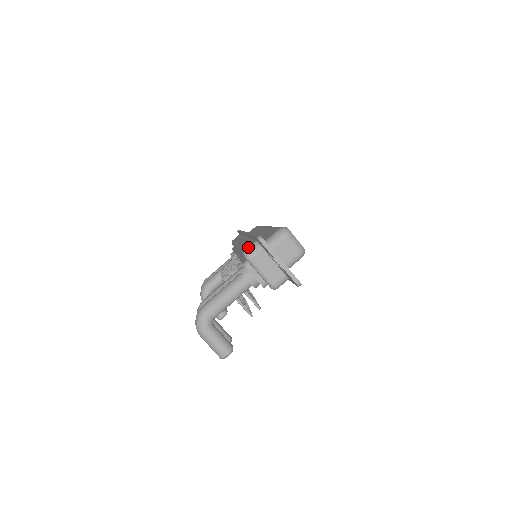
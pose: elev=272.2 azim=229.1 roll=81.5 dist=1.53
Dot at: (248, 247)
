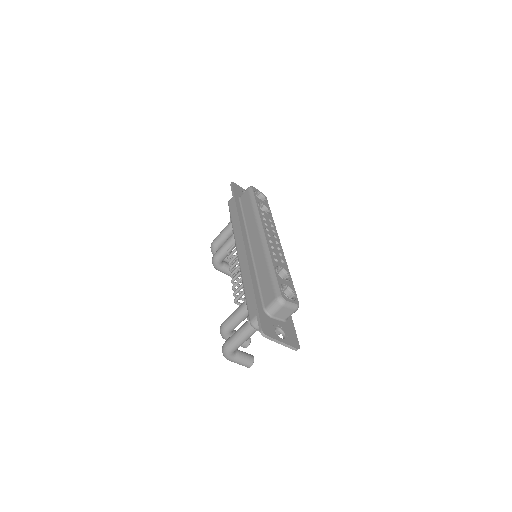
Dot at: (253, 319)
